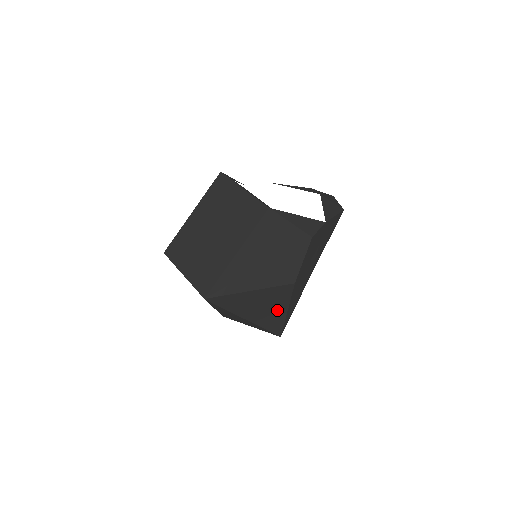
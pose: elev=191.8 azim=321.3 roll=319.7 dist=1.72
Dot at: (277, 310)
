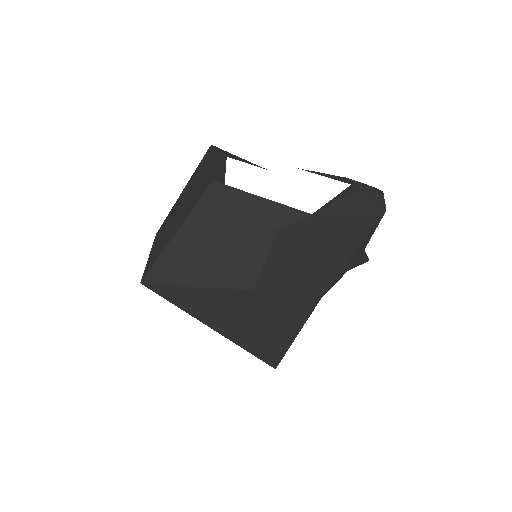
Dot at: (248, 326)
